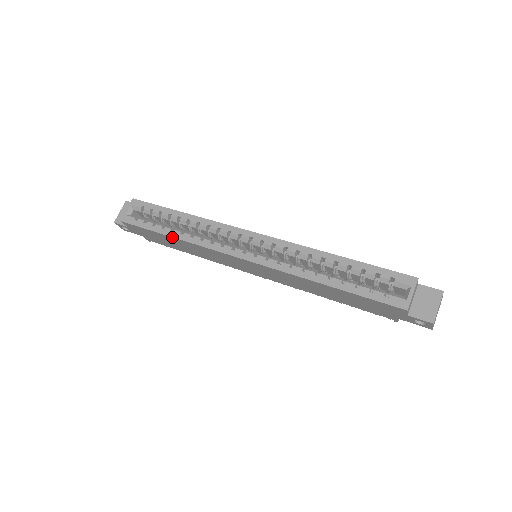
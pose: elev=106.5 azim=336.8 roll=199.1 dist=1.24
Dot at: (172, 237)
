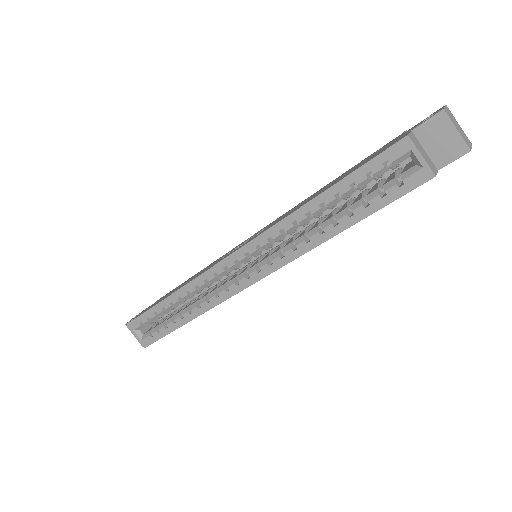
Dot at: occluded
